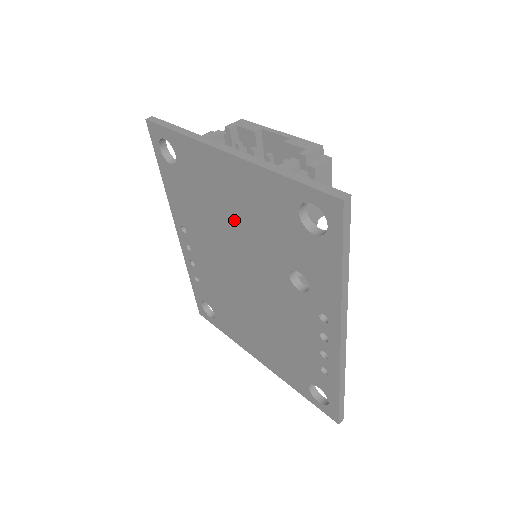
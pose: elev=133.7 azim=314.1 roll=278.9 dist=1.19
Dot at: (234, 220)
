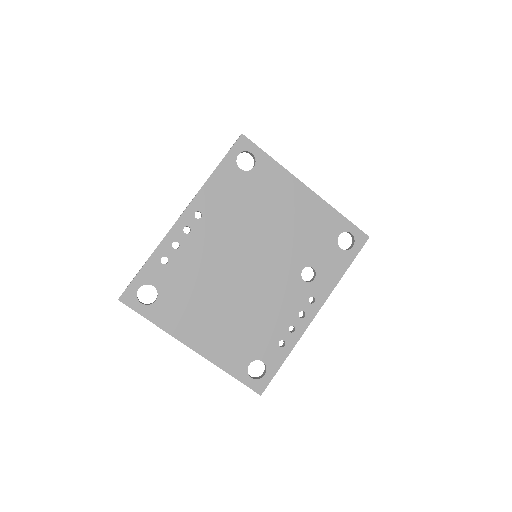
Dot at: (279, 225)
